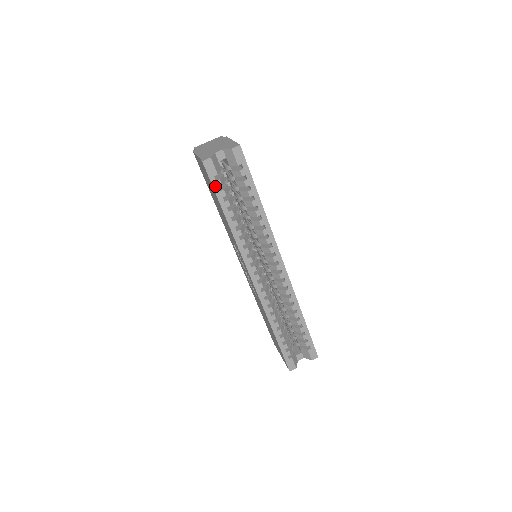
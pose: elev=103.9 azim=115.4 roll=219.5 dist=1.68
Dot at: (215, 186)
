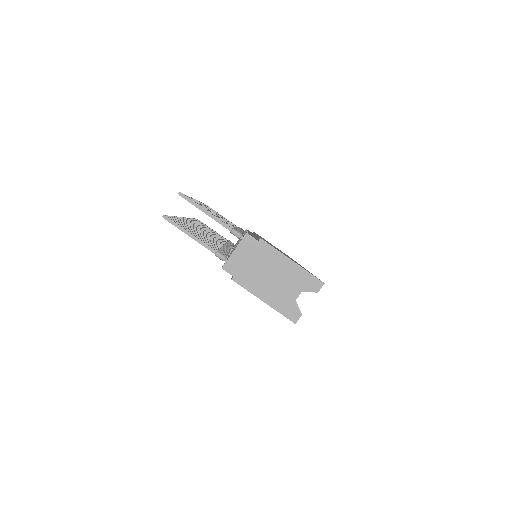
Dot at: occluded
